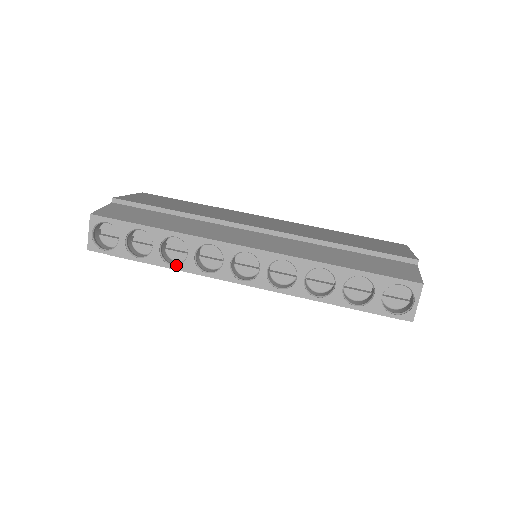
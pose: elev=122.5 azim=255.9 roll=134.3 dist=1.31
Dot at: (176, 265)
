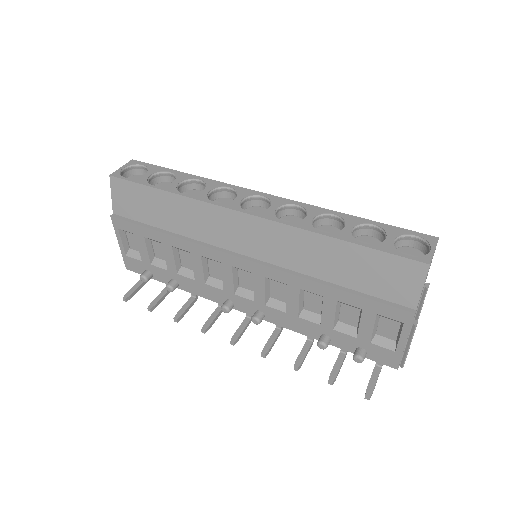
Dot at: (187, 194)
